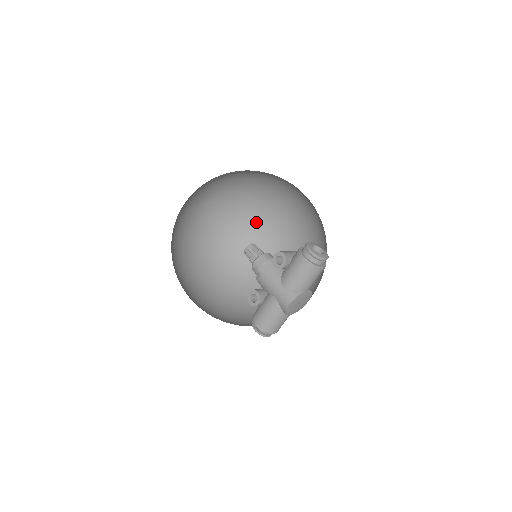
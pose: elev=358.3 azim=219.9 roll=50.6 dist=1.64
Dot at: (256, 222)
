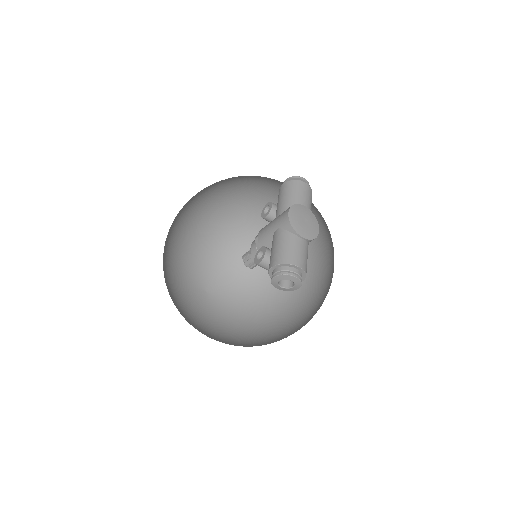
Dot at: (268, 305)
